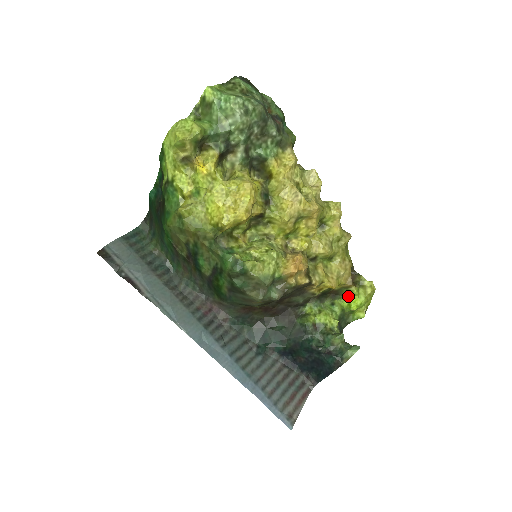
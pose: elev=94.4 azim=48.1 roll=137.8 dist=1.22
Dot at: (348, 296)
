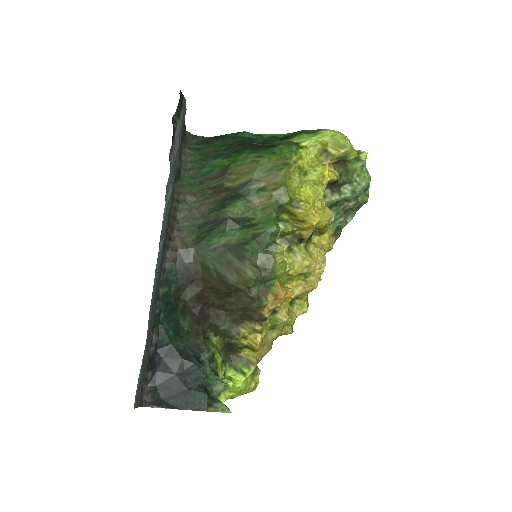
Dot at: (239, 370)
